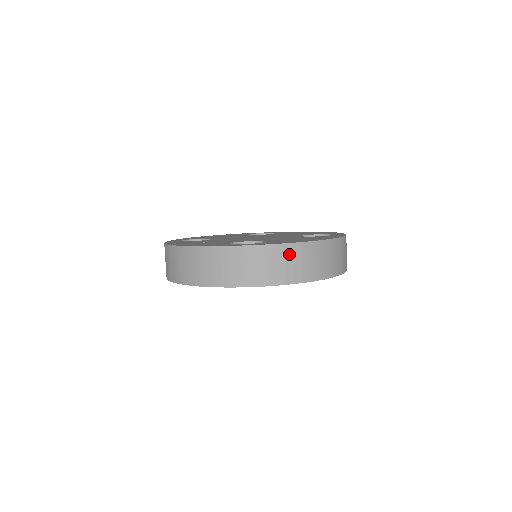
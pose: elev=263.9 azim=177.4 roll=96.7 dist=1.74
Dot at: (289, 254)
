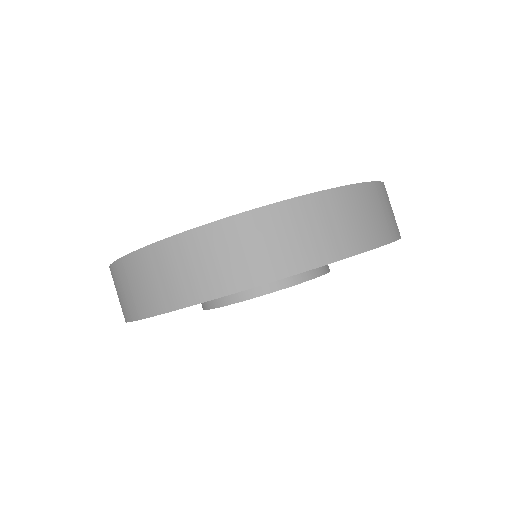
Dot at: (299, 216)
